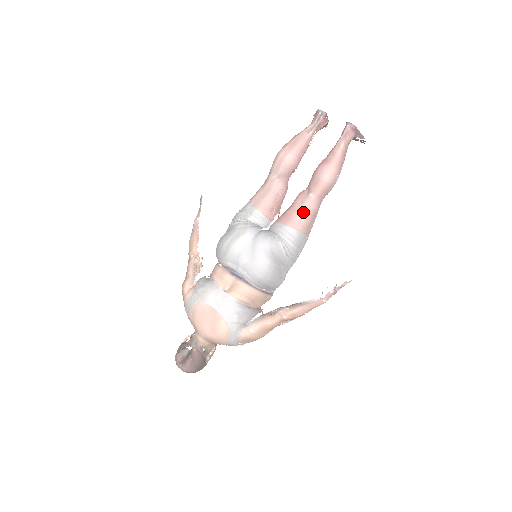
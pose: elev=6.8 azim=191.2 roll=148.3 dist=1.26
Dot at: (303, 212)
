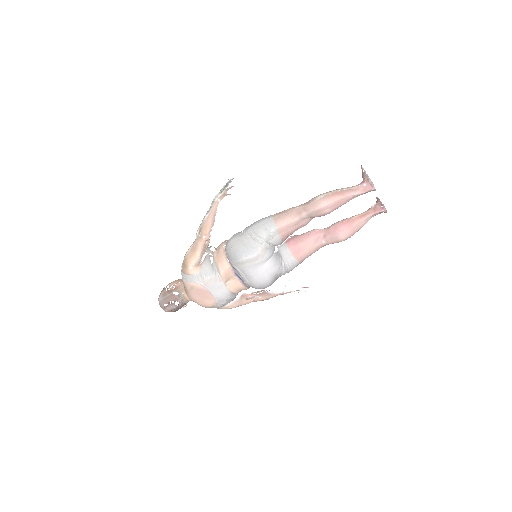
Dot at: (311, 251)
